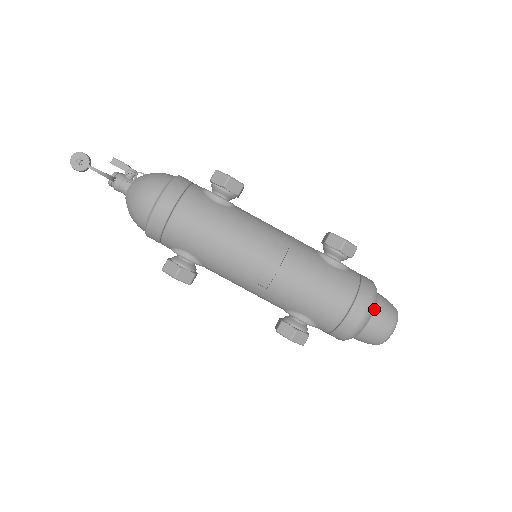
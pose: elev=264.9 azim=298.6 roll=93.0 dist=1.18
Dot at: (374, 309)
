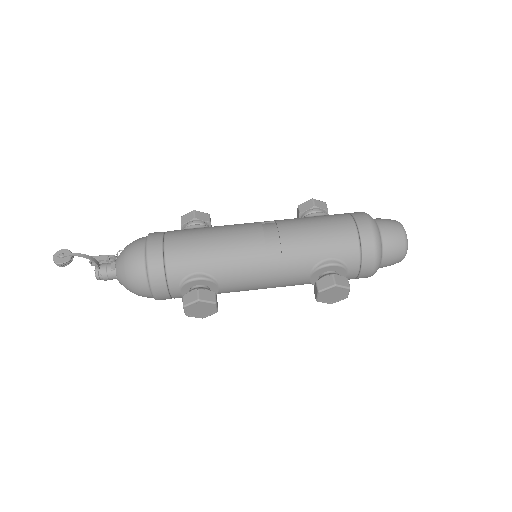
Dot at: (375, 221)
